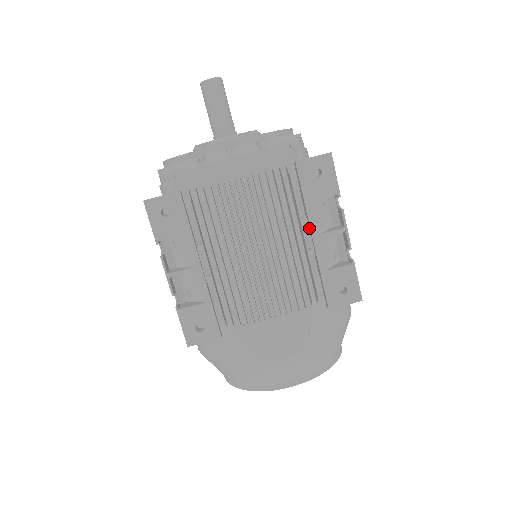
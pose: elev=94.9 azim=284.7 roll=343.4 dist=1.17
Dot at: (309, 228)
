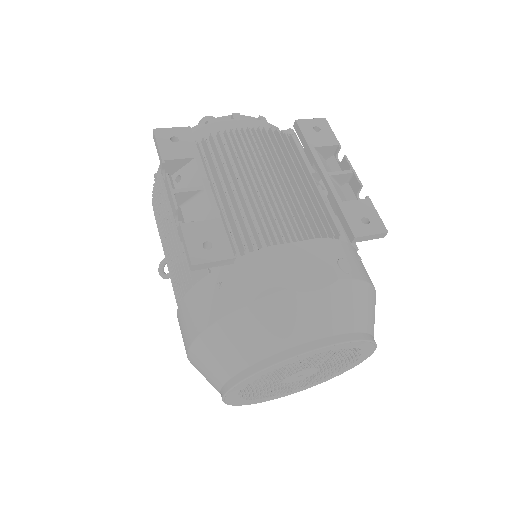
Dot at: (317, 170)
